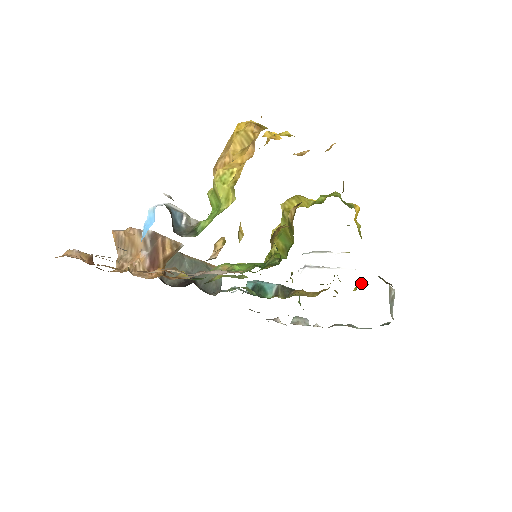
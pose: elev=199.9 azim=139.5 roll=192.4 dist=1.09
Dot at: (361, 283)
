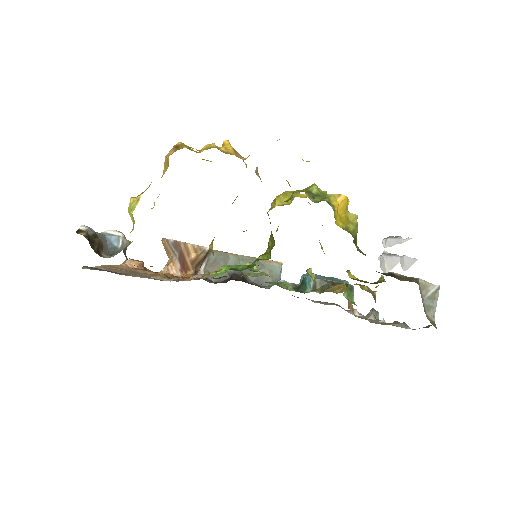
Dot at: (379, 279)
